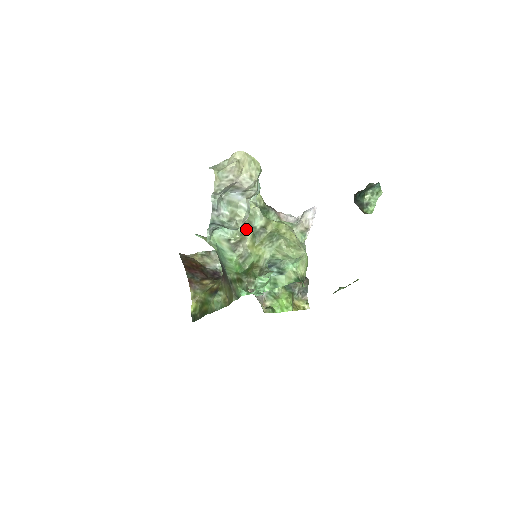
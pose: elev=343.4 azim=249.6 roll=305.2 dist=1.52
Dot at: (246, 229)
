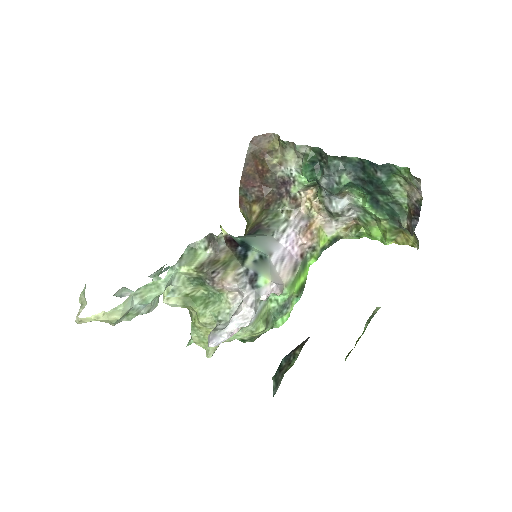
Dot at: occluded
